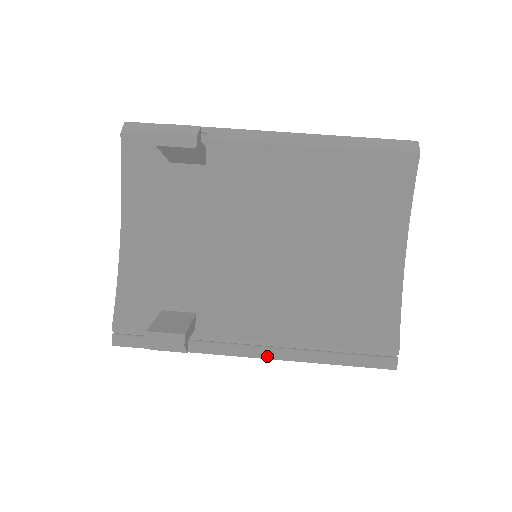
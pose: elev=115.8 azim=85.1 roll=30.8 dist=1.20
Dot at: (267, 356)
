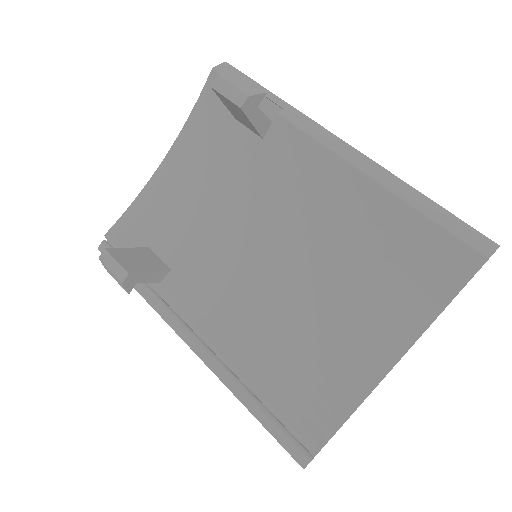
Dot at: (199, 353)
